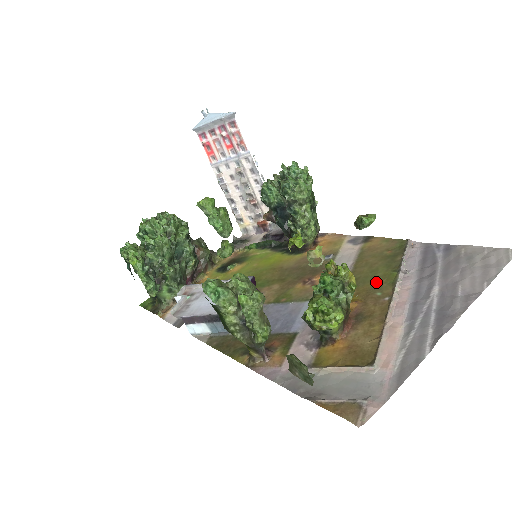
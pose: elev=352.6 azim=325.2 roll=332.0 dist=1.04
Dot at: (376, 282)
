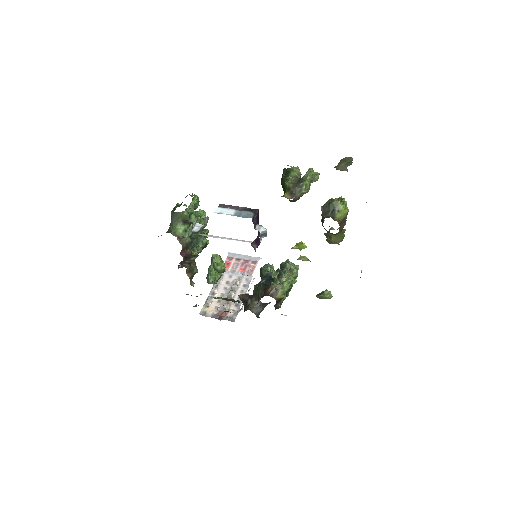
Dot at: occluded
